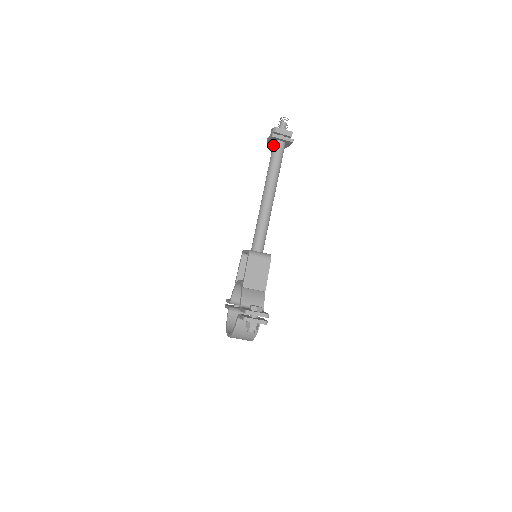
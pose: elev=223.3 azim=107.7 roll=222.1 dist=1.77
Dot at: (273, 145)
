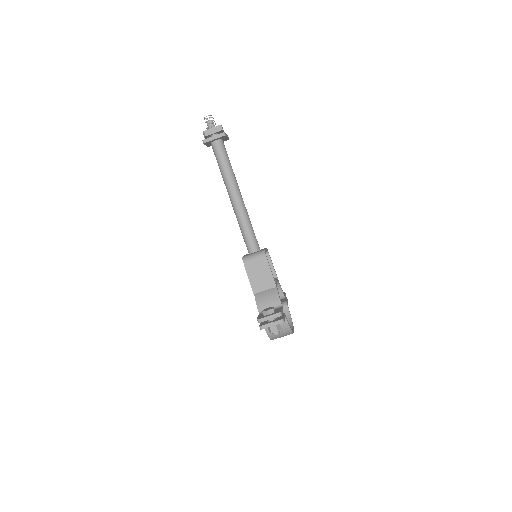
Dot at: (212, 148)
